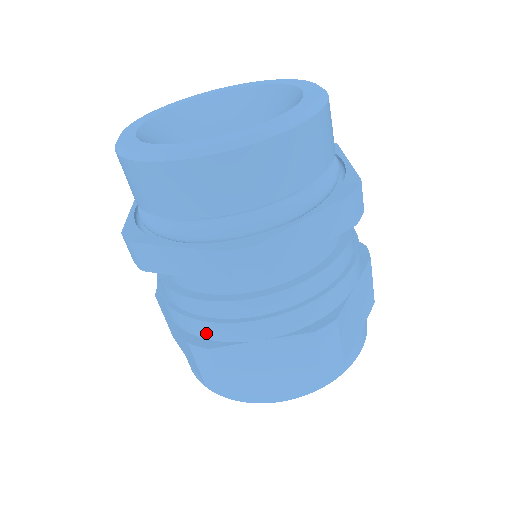
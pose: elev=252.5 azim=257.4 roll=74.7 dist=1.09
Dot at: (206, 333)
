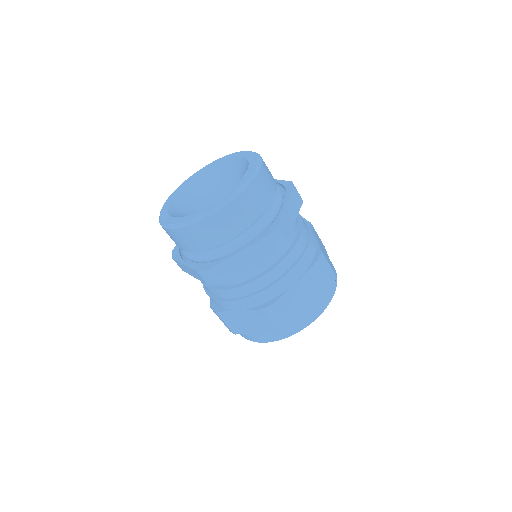
Dot at: (216, 303)
